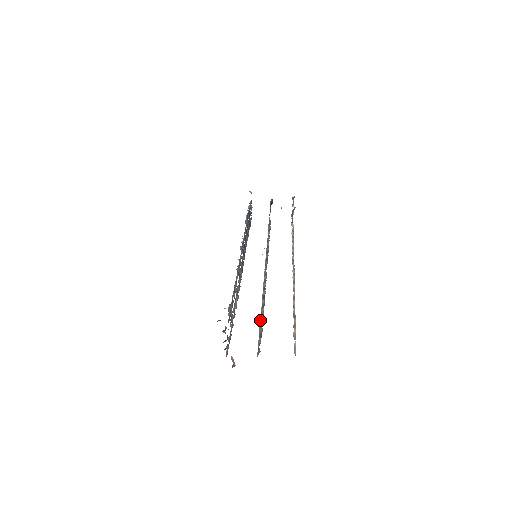
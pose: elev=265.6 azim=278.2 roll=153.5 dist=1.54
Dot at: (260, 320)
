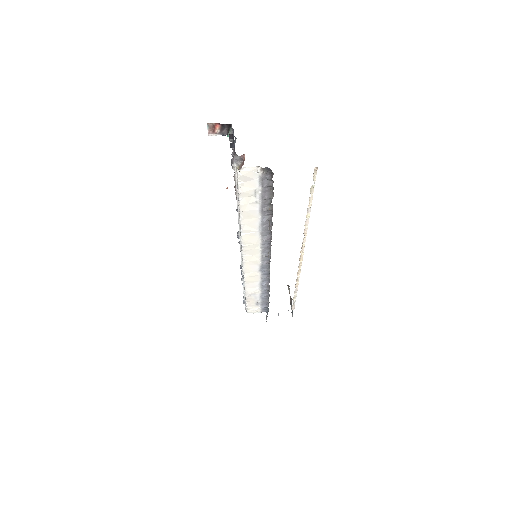
Dot at: occluded
